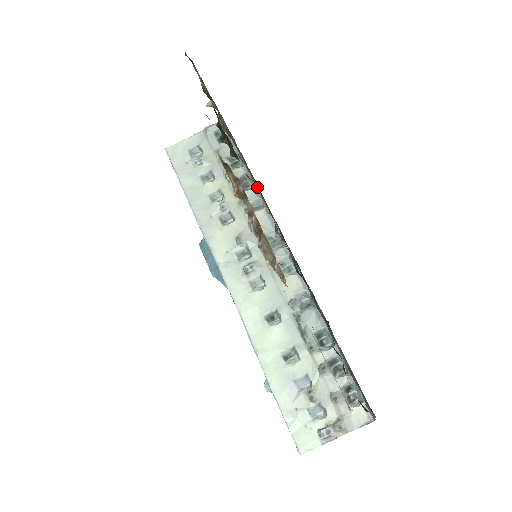
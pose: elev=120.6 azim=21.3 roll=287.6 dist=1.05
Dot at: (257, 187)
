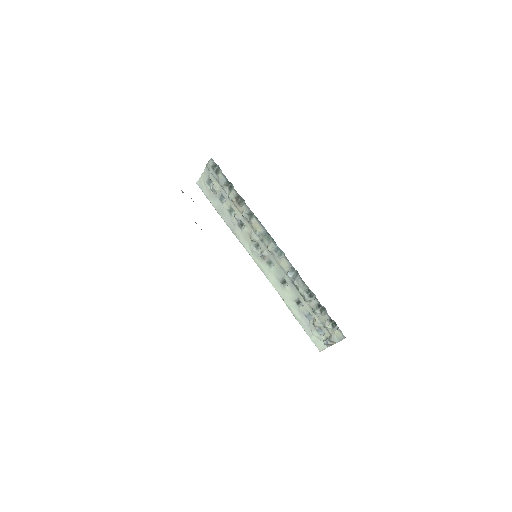
Dot at: (245, 204)
